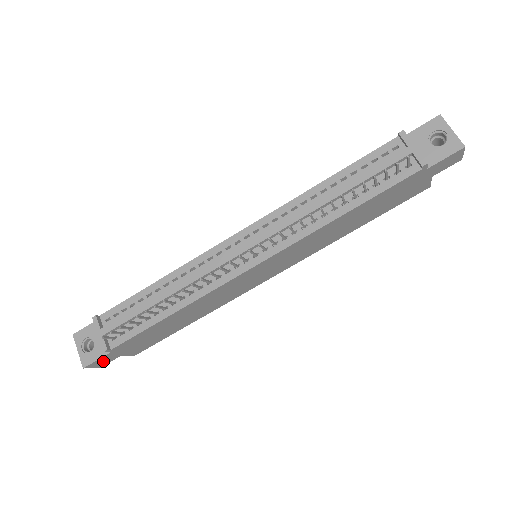
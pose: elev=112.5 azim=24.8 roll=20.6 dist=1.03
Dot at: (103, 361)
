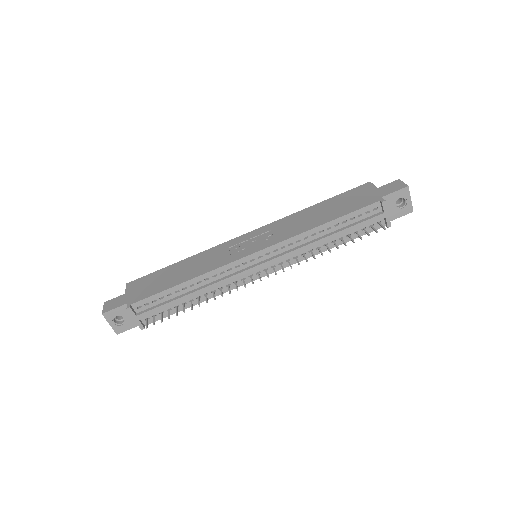
Dot at: occluded
